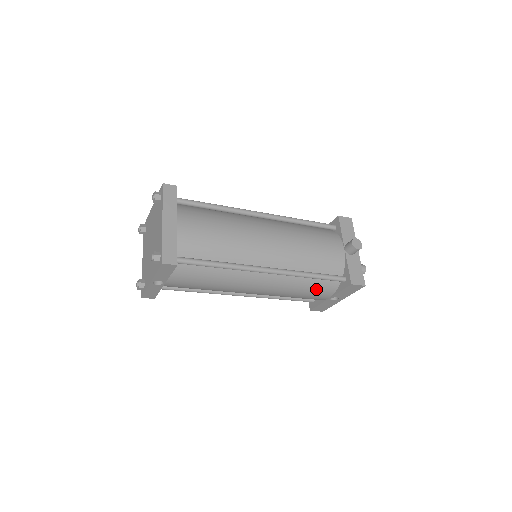
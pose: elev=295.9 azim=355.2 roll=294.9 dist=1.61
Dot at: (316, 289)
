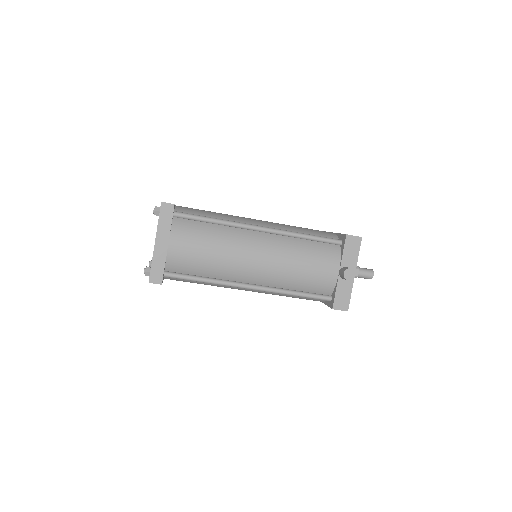
Dot at: (304, 298)
